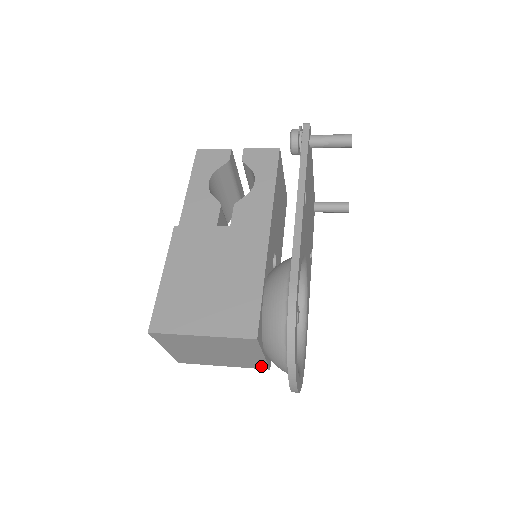
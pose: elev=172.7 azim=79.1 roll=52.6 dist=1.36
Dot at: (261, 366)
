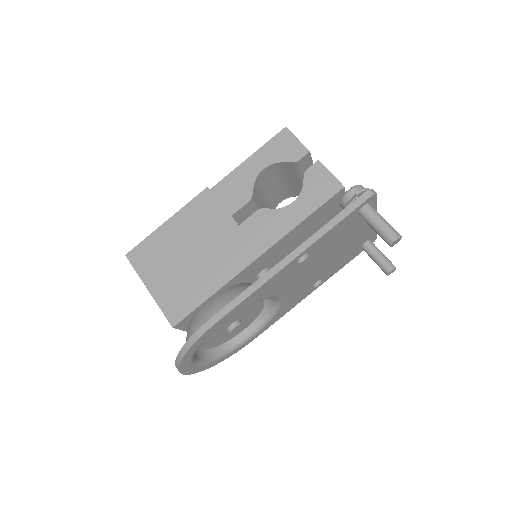
Dot at: occluded
